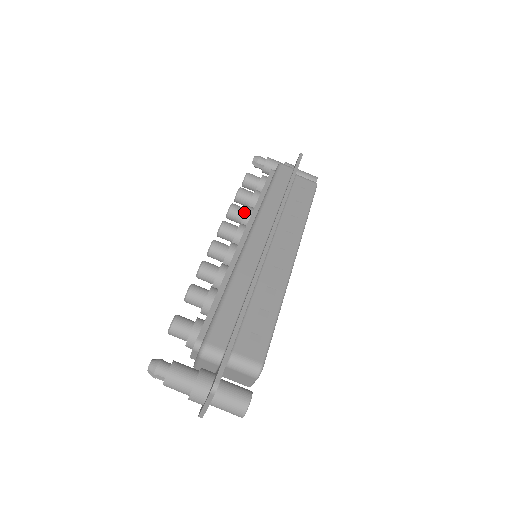
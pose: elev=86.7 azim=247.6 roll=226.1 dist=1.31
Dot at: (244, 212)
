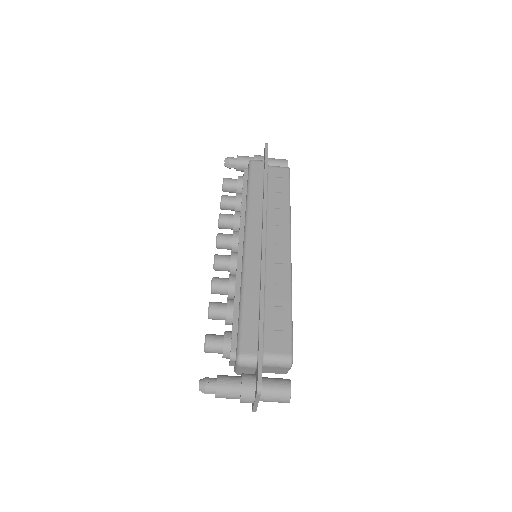
Dot at: (233, 219)
